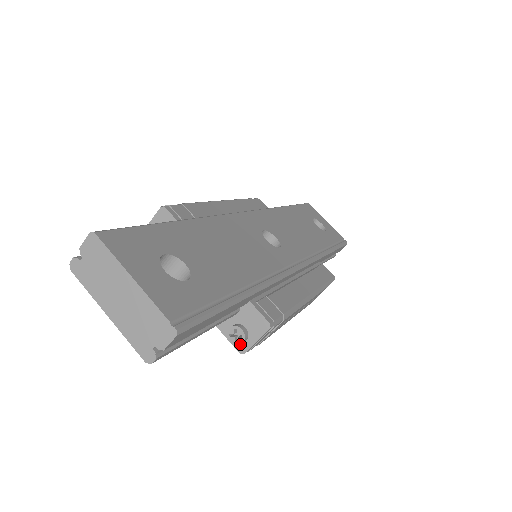
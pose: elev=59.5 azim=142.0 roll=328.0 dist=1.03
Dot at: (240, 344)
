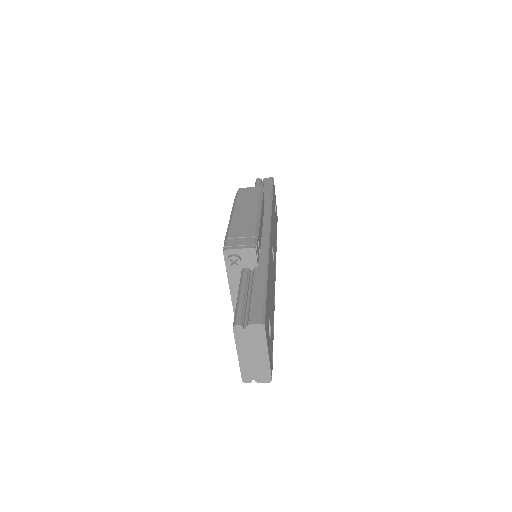
Dot at: occluded
